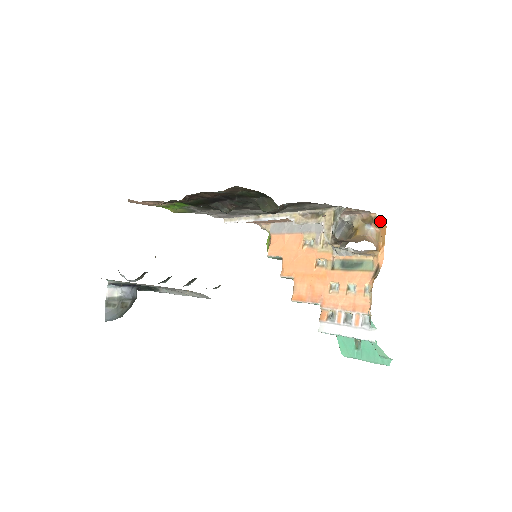
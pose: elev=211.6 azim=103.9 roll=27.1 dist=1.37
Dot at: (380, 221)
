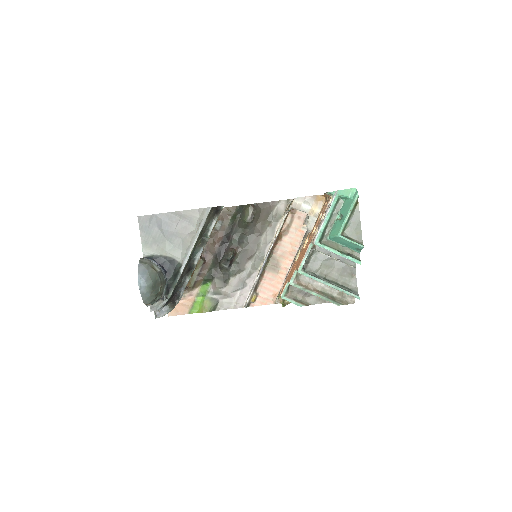
Dot at: occluded
